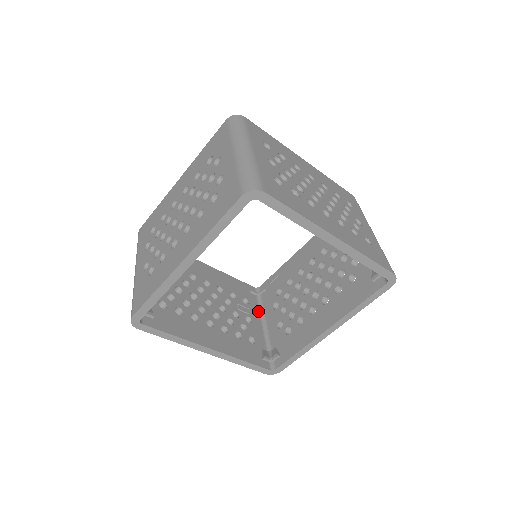
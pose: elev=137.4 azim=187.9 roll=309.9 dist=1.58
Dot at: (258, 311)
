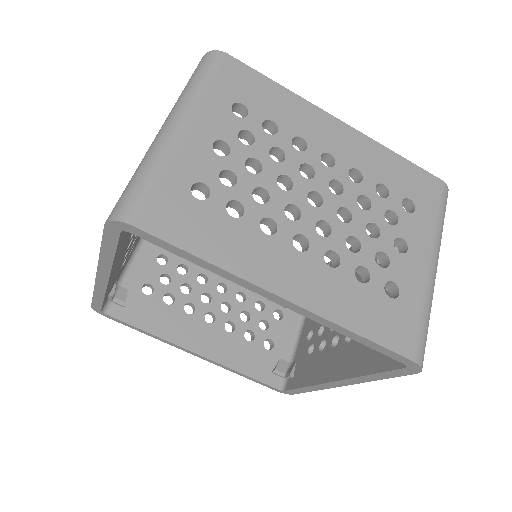
Dot at: occluded
